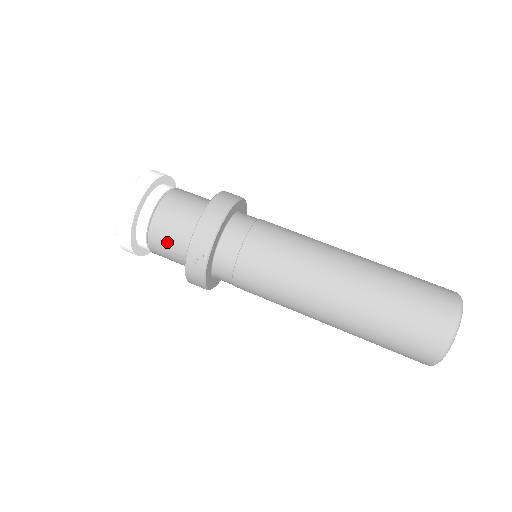
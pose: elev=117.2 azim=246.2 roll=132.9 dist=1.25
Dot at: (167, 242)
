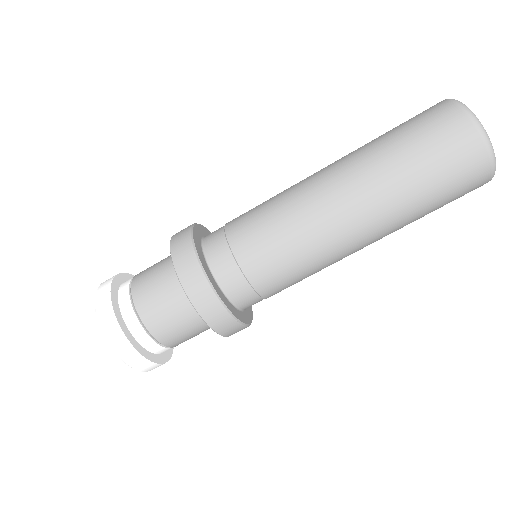
Dot at: occluded
